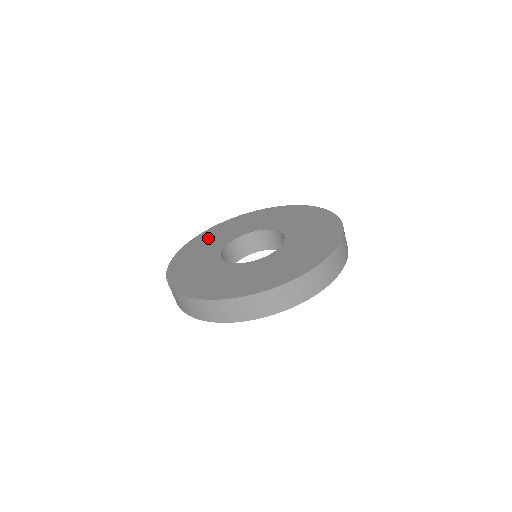
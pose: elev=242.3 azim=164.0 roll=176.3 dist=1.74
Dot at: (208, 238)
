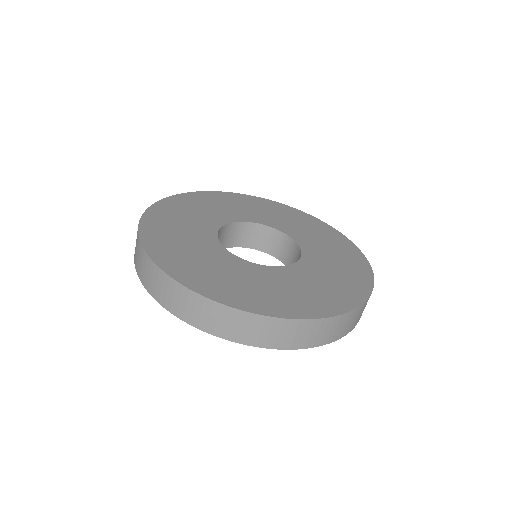
Dot at: (171, 220)
